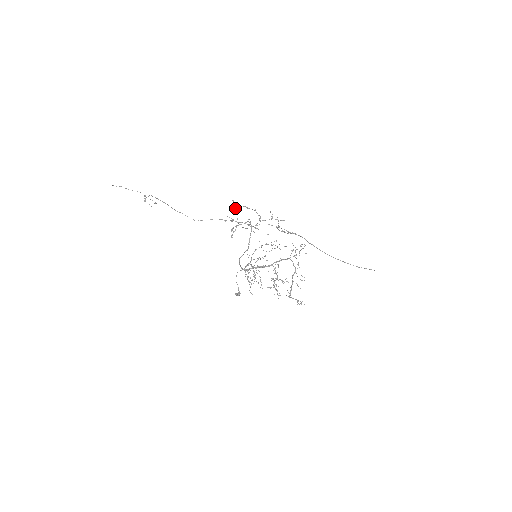
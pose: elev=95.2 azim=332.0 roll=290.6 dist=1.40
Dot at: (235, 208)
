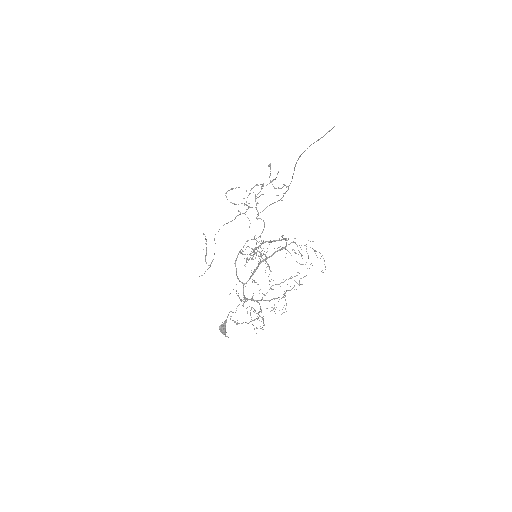
Dot at: occluded
